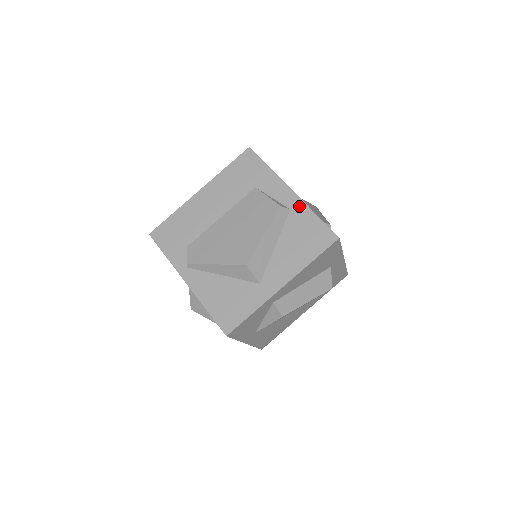
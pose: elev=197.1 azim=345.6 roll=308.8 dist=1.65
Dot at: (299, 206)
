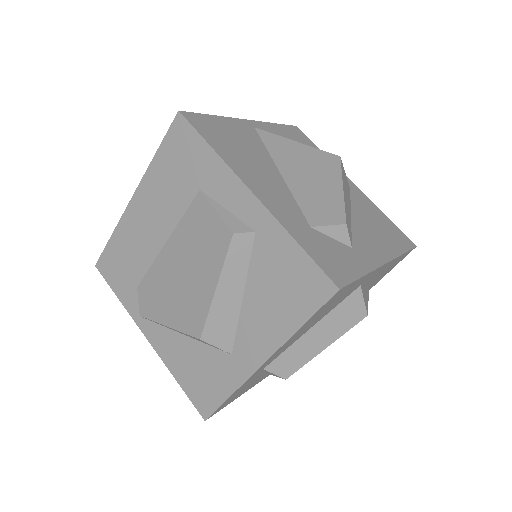
Dot at: (268, 225)
